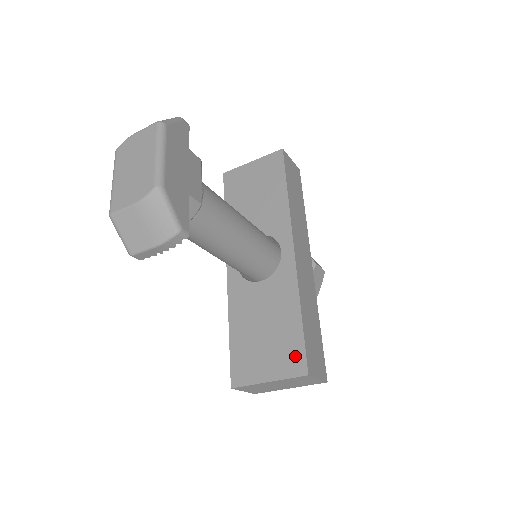
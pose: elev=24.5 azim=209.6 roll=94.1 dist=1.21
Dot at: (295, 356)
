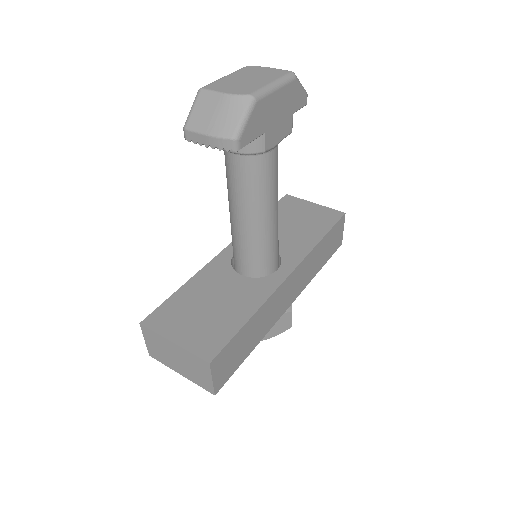
Dot at: (214, 342)
